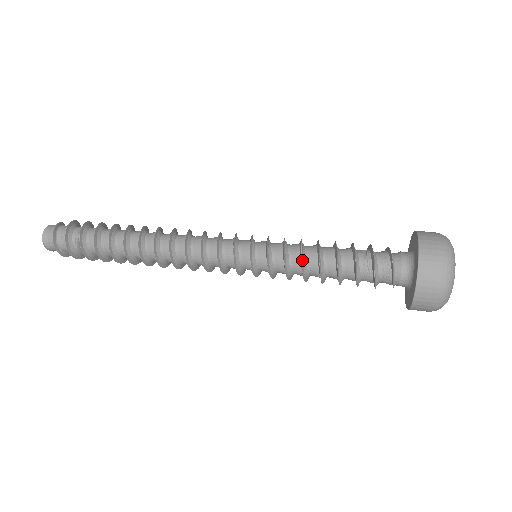
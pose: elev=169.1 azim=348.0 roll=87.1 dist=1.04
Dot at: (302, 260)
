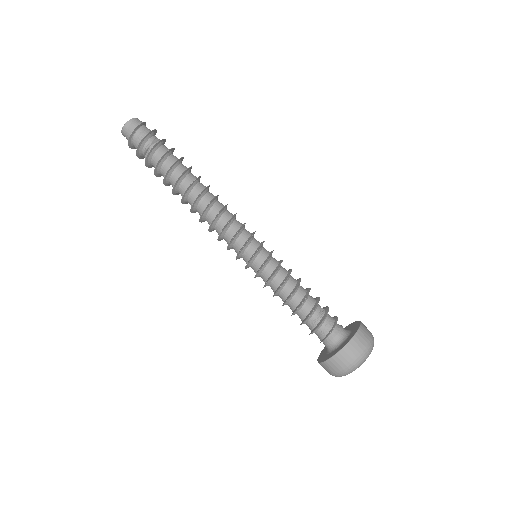
Dot at: (281, 286)
